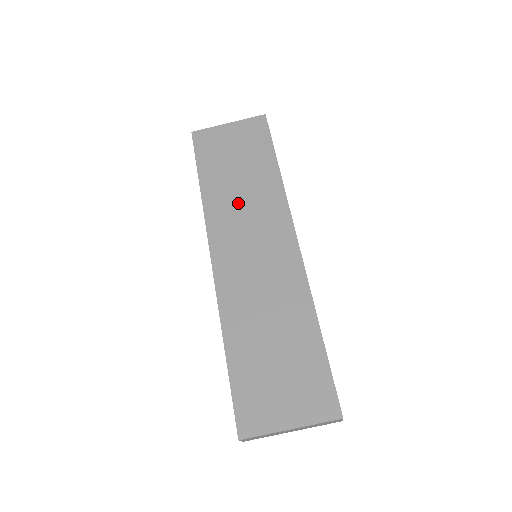
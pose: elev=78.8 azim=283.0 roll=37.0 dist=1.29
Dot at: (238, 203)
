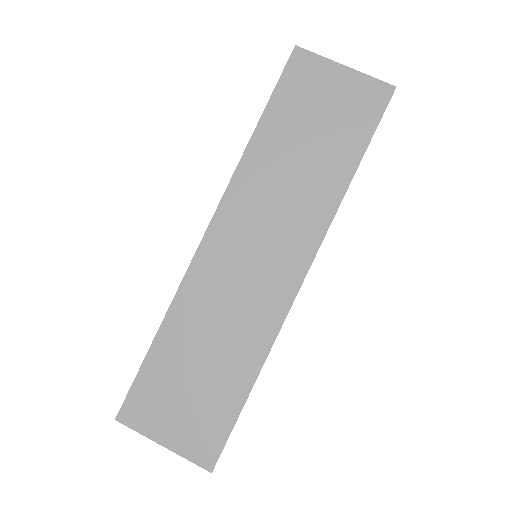
Dot at: (278, 186)
